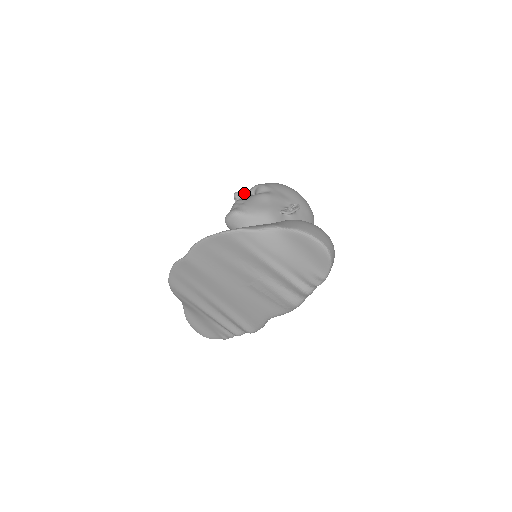
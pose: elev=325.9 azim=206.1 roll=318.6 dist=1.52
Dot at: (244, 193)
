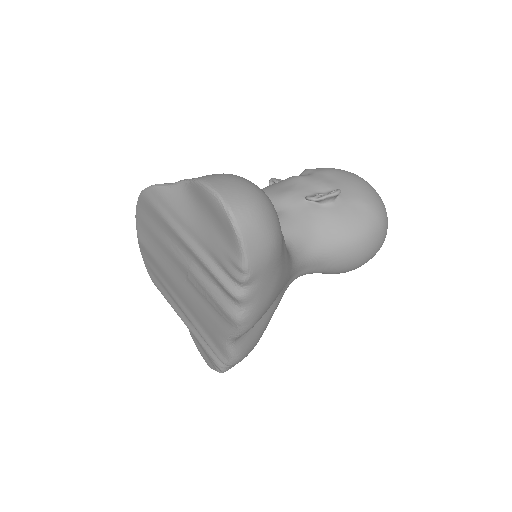
Dot at: occluded
